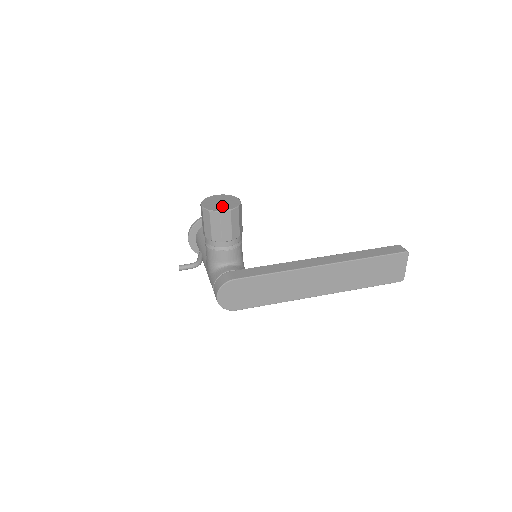
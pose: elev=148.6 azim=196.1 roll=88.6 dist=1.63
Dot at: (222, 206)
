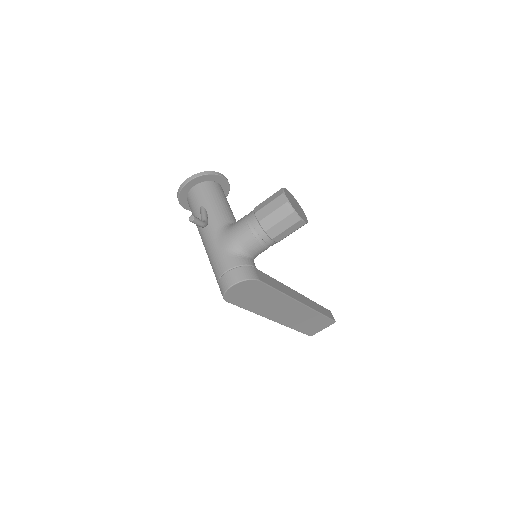
Dot at: (300, 212)
